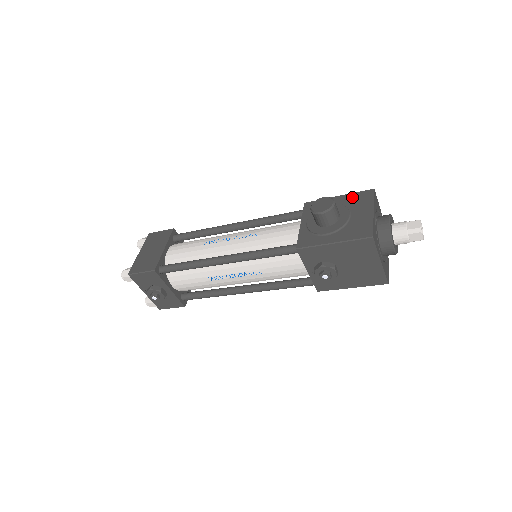
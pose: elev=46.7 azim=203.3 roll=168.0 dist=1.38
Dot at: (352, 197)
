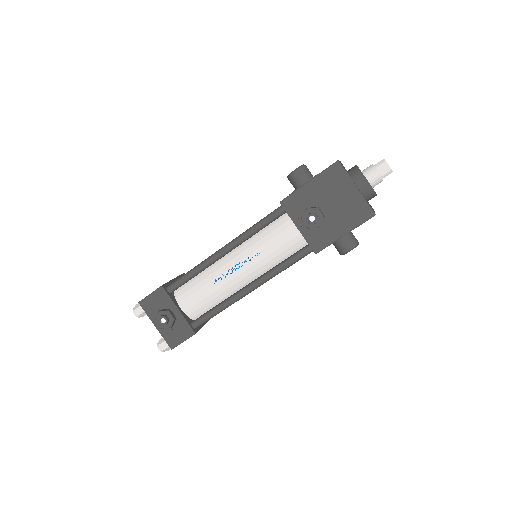
Dot at: occluded
